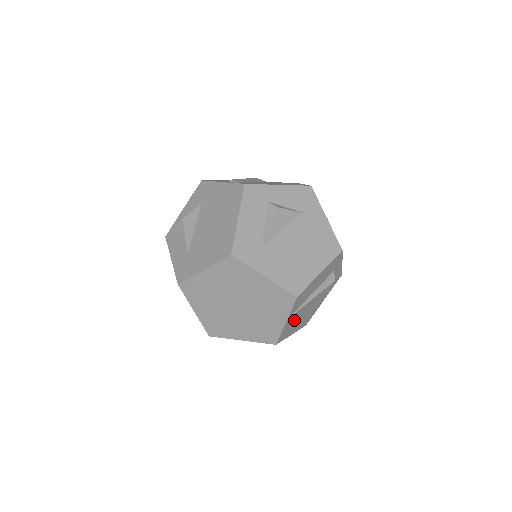
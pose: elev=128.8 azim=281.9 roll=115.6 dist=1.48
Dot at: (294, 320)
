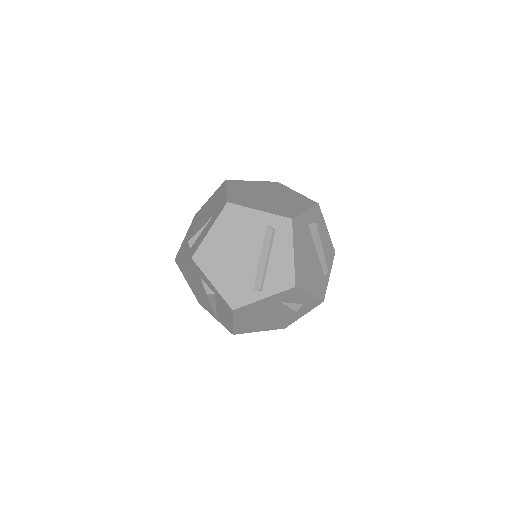
Dot at: occluded
